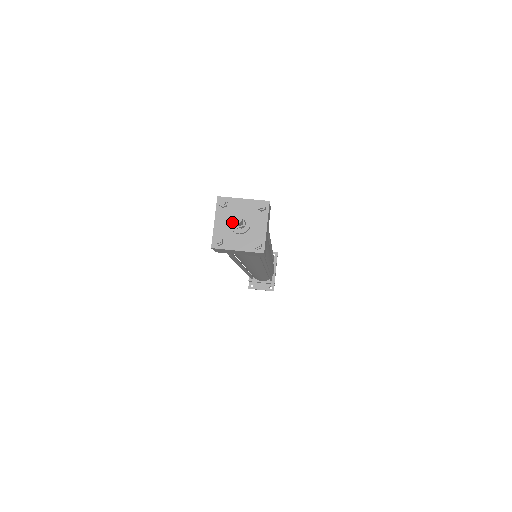
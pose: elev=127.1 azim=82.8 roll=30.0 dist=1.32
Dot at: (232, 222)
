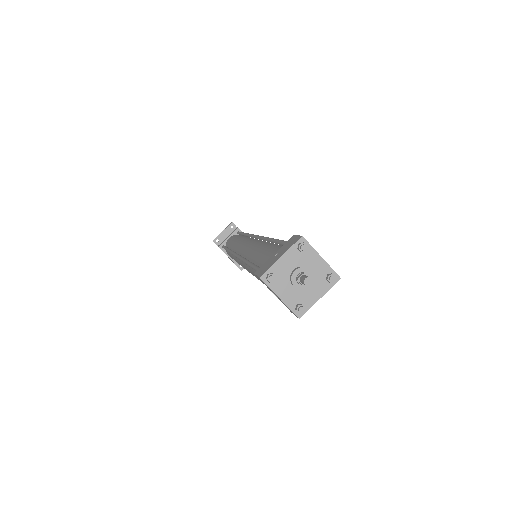
Dot at: (295, 284)
